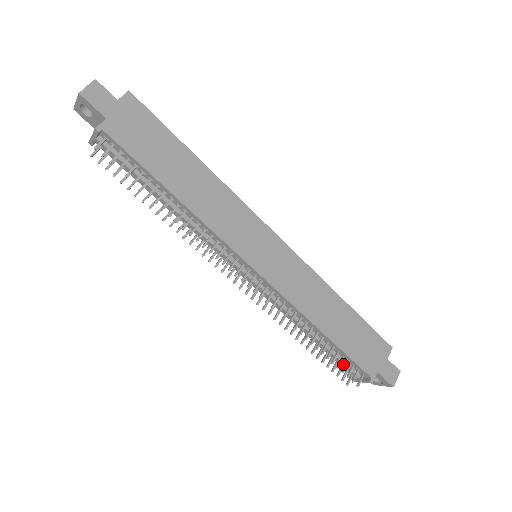
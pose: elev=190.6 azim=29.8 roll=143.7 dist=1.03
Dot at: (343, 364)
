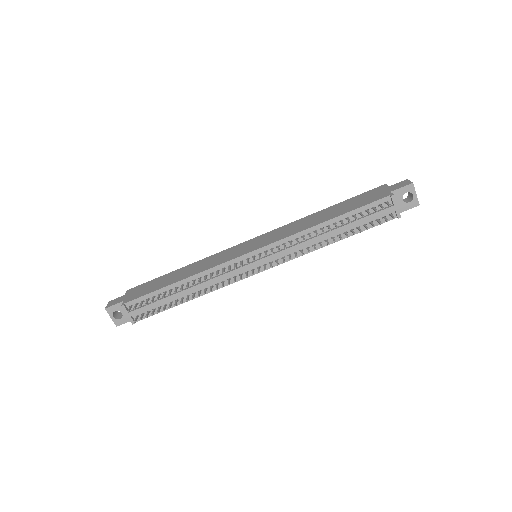
Dot at: (370, 216)
